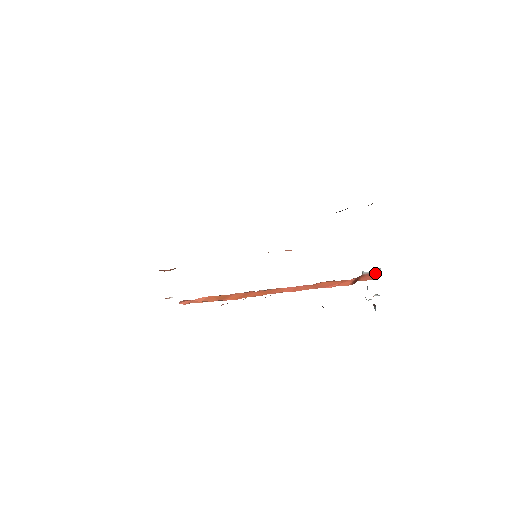
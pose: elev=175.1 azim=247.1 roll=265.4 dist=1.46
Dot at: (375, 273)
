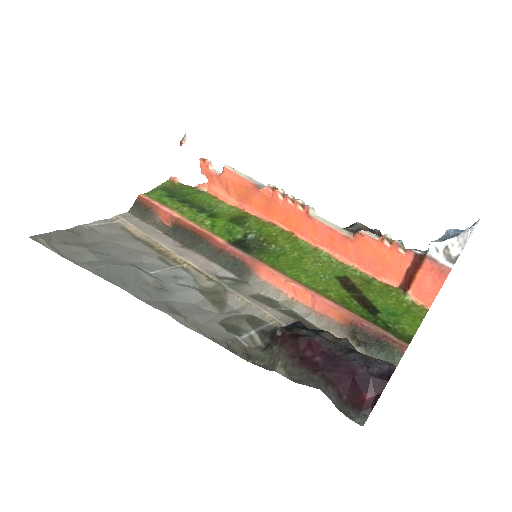
Dot at: (443, 272)
